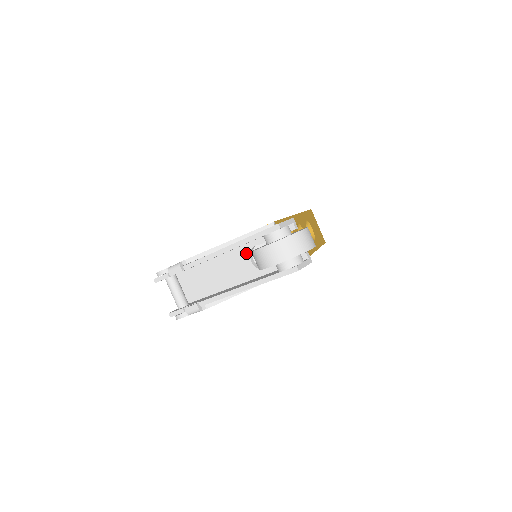
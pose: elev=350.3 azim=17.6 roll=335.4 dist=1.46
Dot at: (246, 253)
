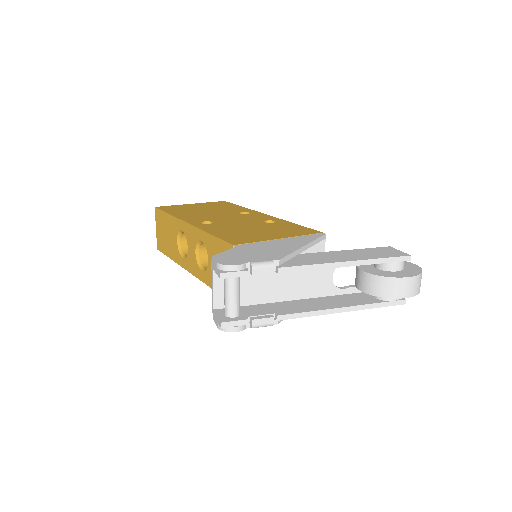
Dot at: occluded
